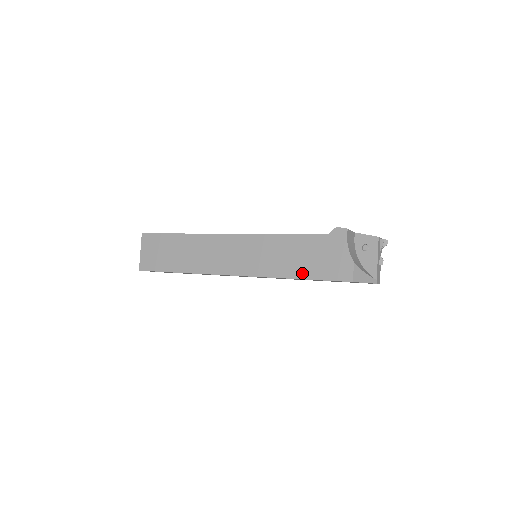
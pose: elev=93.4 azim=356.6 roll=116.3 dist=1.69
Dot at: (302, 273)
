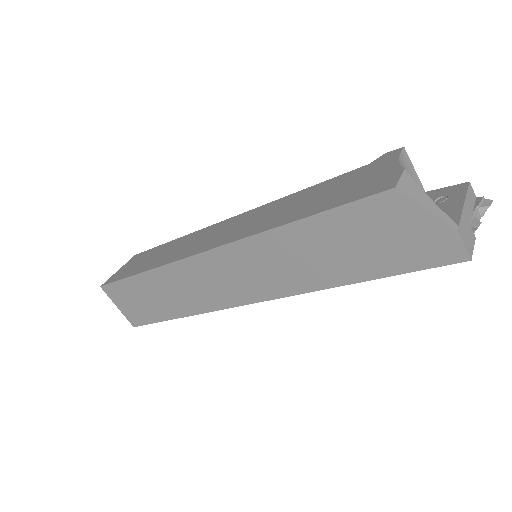
Dot at: (307, 212)
